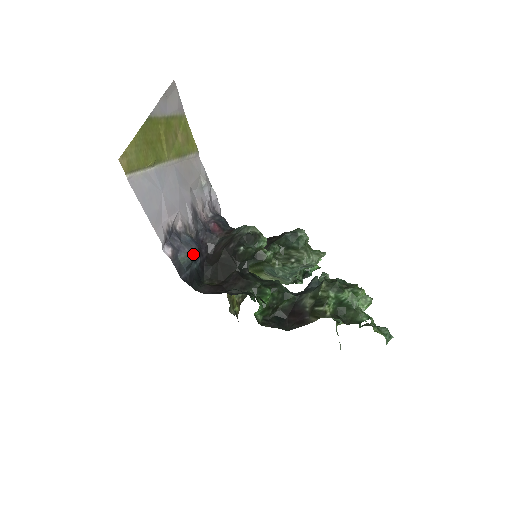
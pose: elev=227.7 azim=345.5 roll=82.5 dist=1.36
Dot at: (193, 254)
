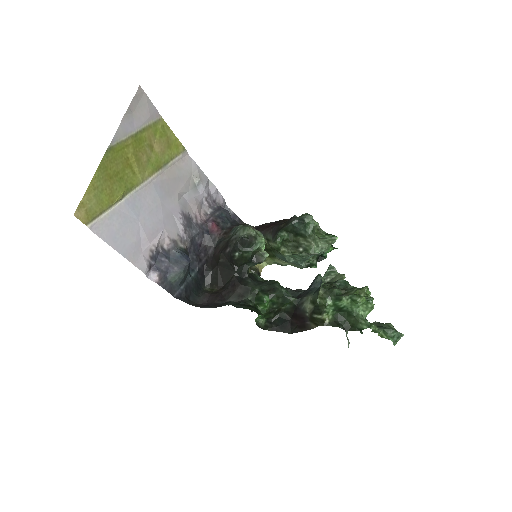
Dot at: (184, 271)
